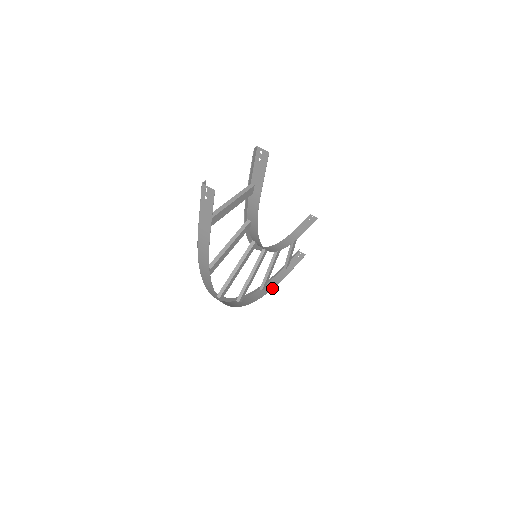
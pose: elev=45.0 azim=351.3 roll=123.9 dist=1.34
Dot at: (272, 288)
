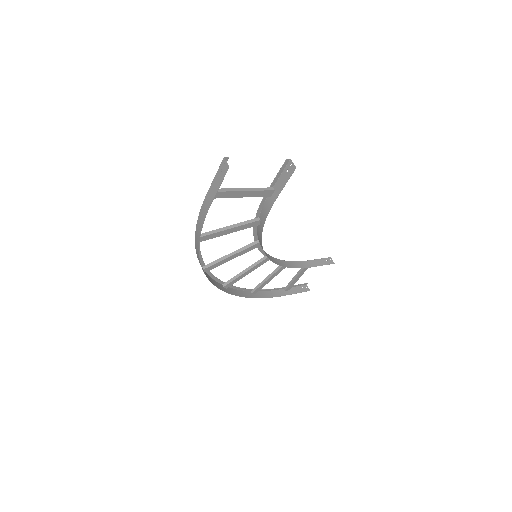
Dot at: (262, 297)
